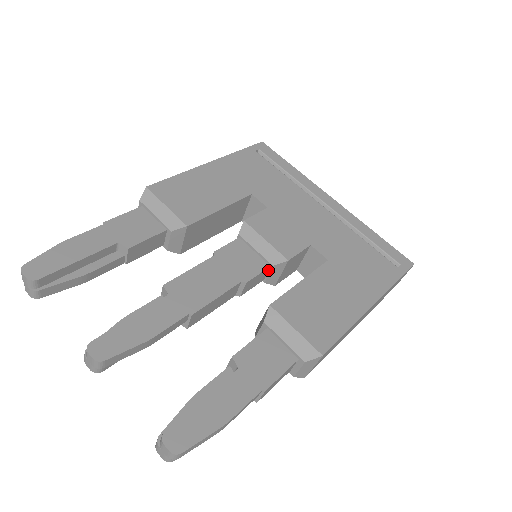
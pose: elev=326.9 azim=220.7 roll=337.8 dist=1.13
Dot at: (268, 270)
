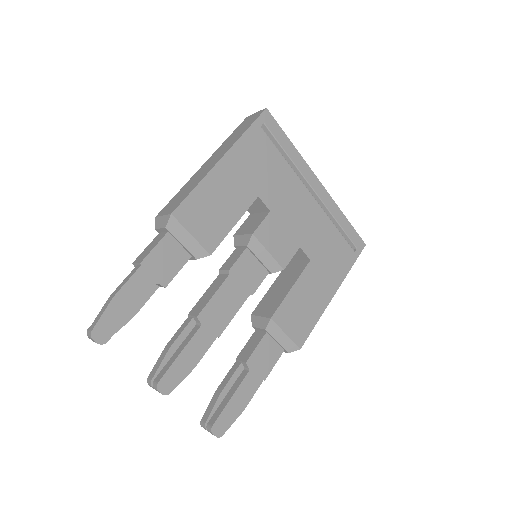
Dot at: (266, 272)
